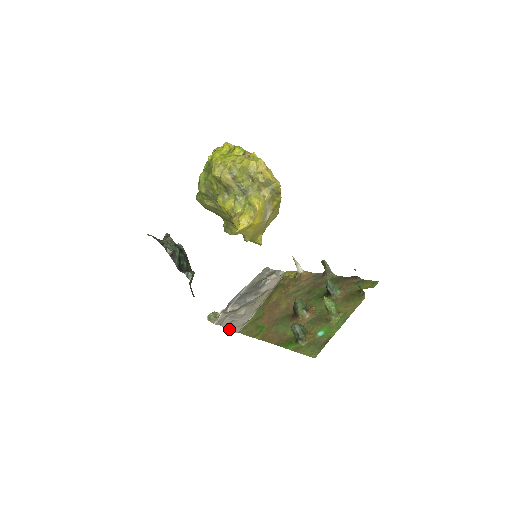
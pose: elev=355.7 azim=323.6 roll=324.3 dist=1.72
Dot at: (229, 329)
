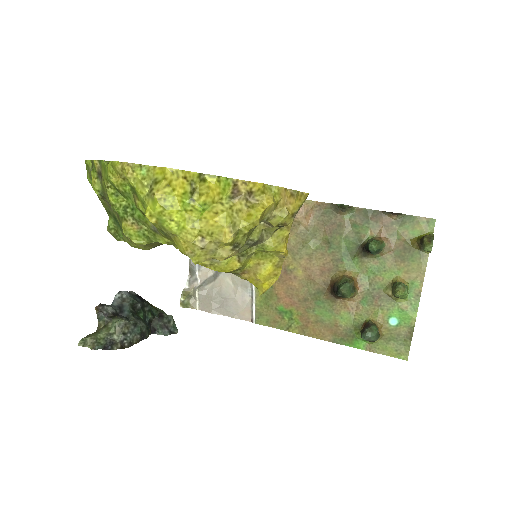
Dot at: (231, 317)
